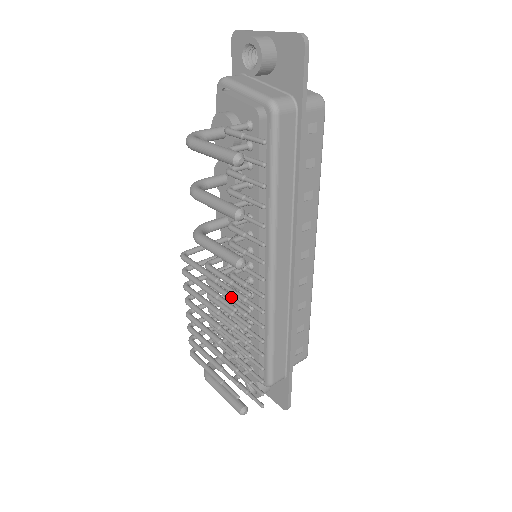
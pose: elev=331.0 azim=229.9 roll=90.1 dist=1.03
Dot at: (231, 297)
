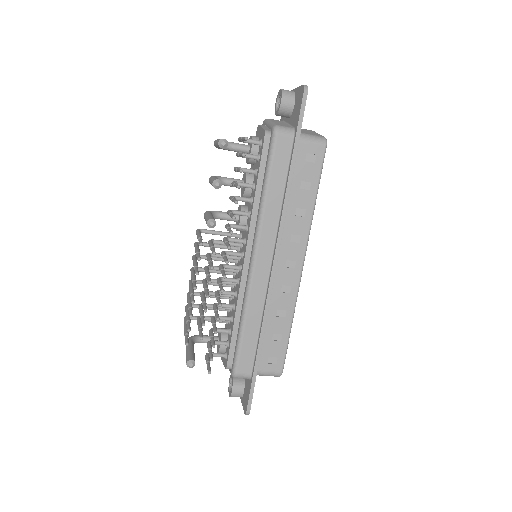
Dot at: (209, 260)
